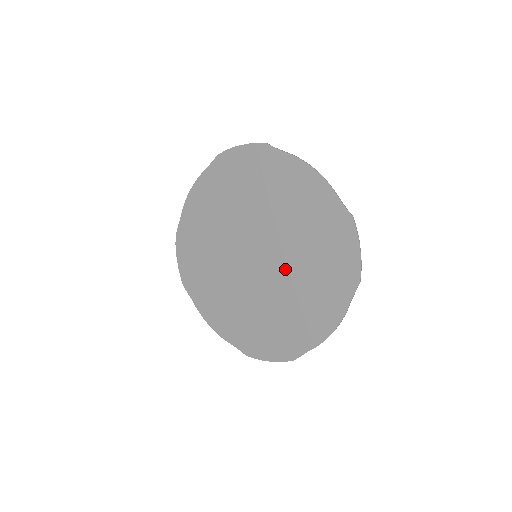
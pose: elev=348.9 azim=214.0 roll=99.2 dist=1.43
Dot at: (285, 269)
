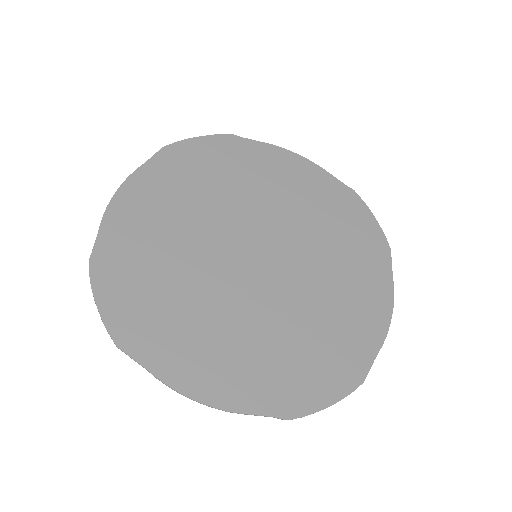
Dot at: (304, 260)
